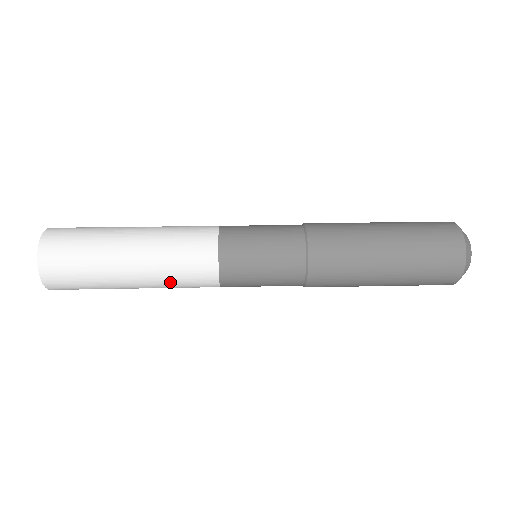
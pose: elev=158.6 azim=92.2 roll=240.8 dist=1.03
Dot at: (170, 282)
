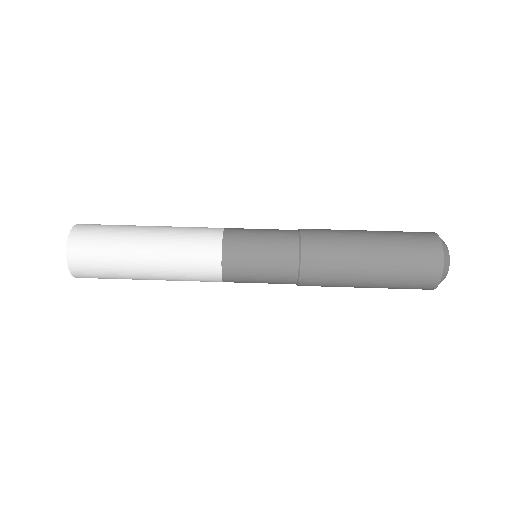
Dot at: occluded
